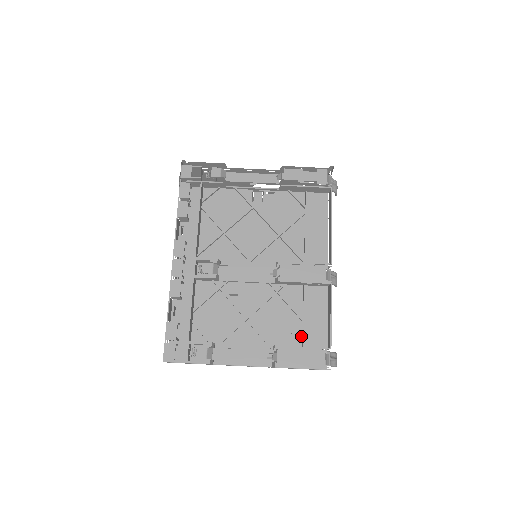
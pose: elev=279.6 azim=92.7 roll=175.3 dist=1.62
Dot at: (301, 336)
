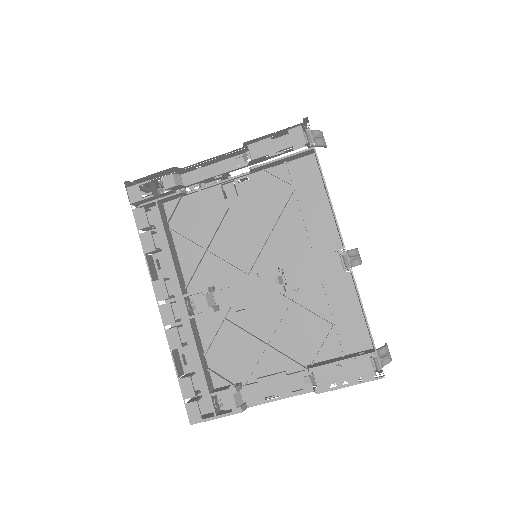
Dot at: (337, 343)
